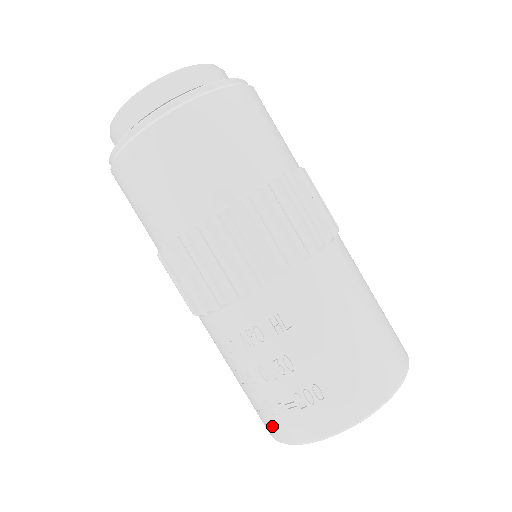
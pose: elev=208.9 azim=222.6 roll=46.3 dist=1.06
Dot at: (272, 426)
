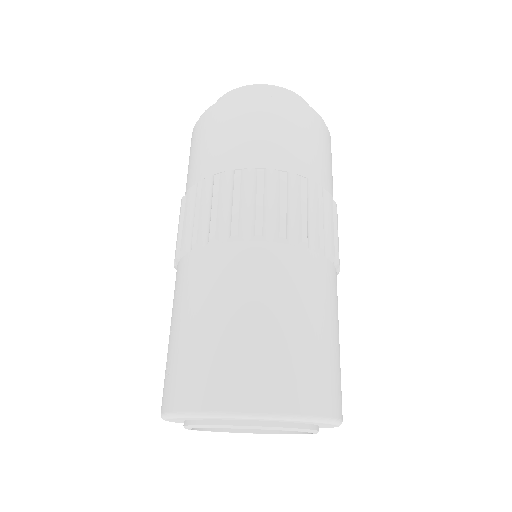
Dot at: occluded
